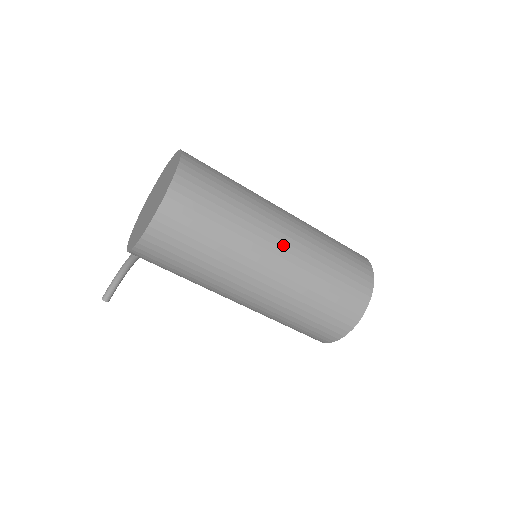
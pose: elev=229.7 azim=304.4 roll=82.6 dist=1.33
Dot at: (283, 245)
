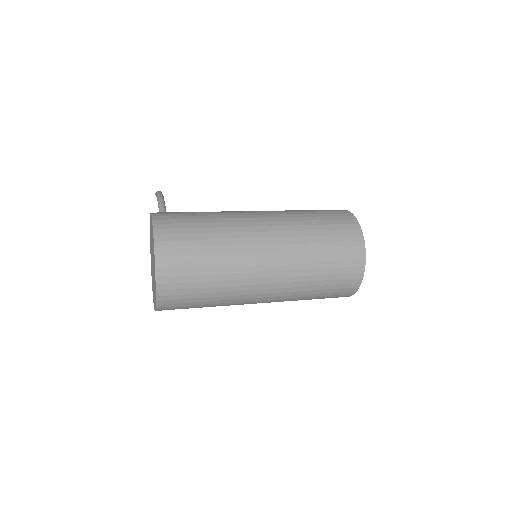
Dot at: (264, 299)
